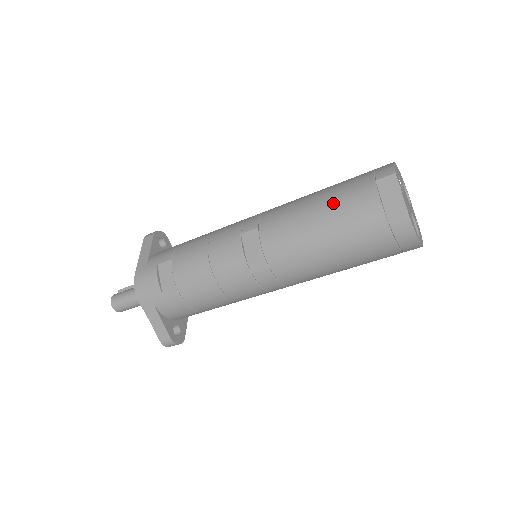
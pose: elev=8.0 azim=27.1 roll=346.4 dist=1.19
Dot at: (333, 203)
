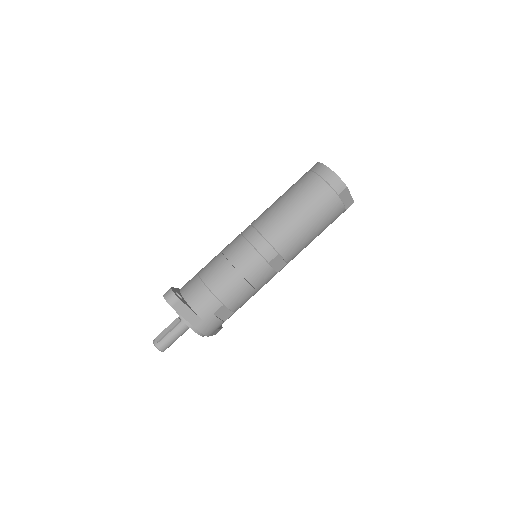
Dot at: (320, 218)
